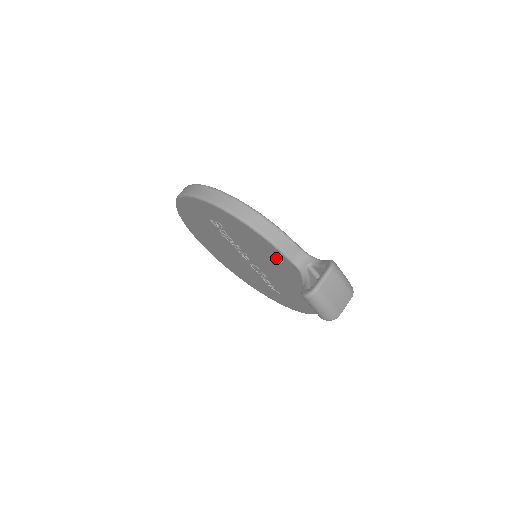
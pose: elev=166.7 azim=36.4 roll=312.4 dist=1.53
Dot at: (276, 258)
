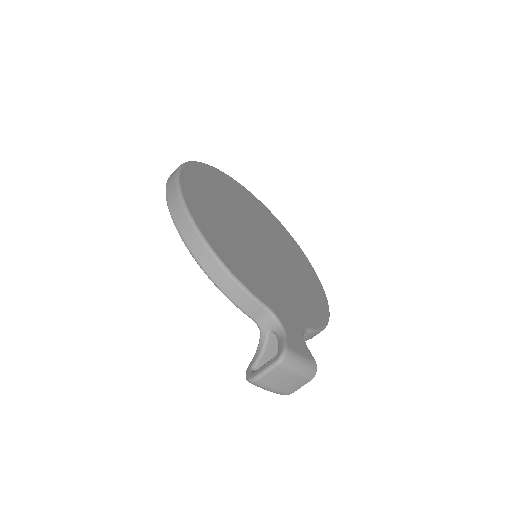
Dot at: occluded
